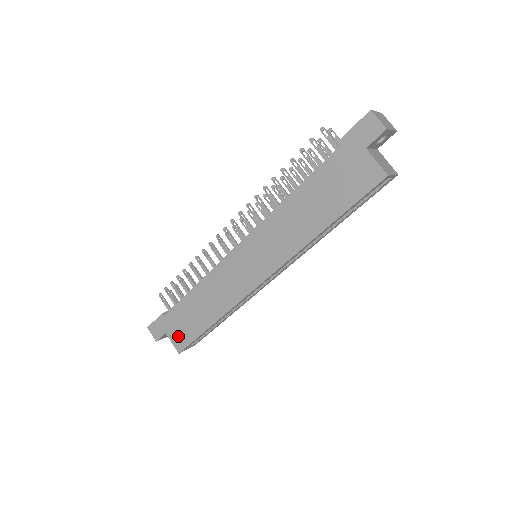
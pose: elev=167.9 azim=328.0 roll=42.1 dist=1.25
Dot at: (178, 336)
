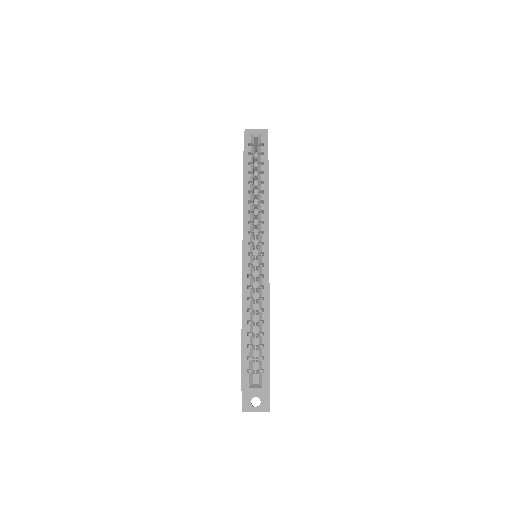
Dot at: occluded
